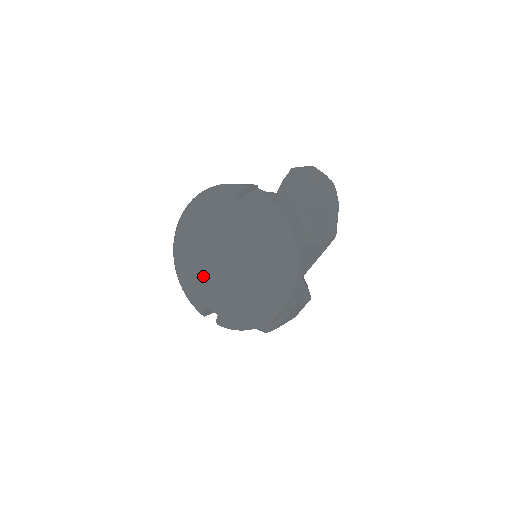
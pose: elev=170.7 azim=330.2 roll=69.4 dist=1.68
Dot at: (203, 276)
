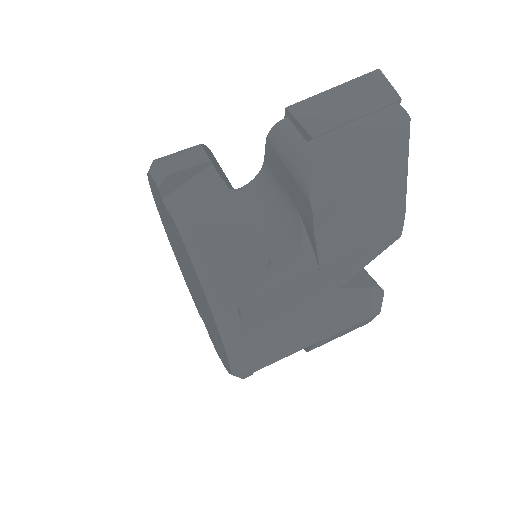
Dot at: (186, 278)
